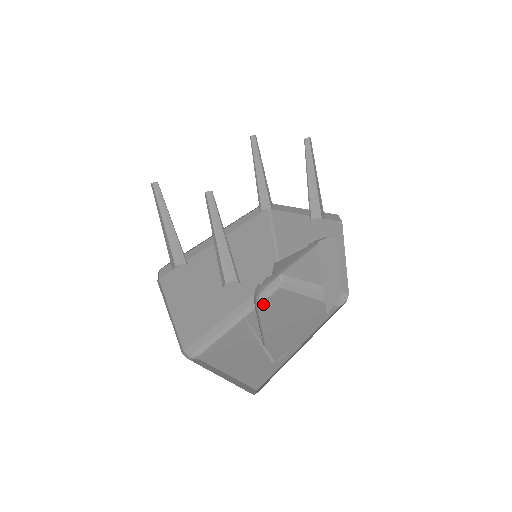
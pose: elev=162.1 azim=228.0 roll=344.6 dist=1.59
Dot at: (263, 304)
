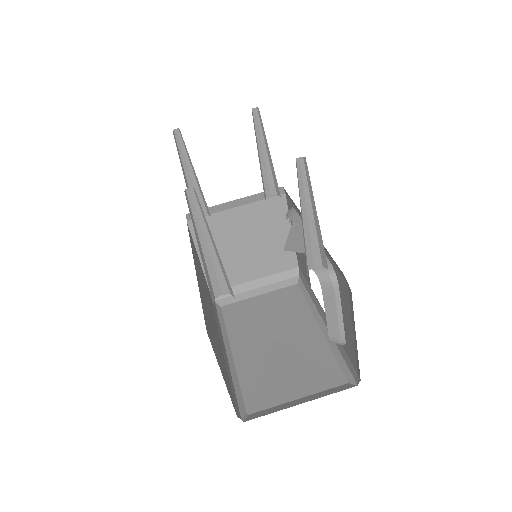
Dot at: (229, 328)
